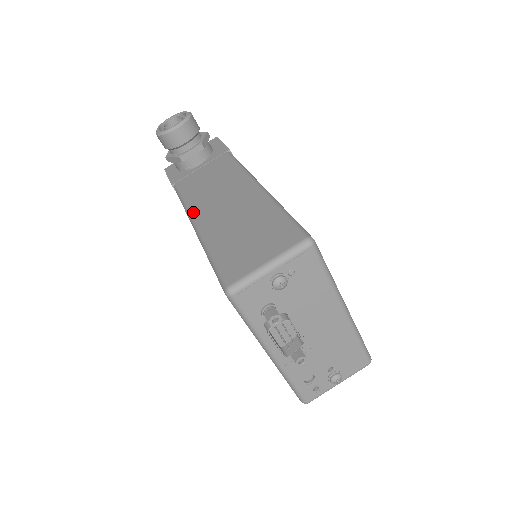
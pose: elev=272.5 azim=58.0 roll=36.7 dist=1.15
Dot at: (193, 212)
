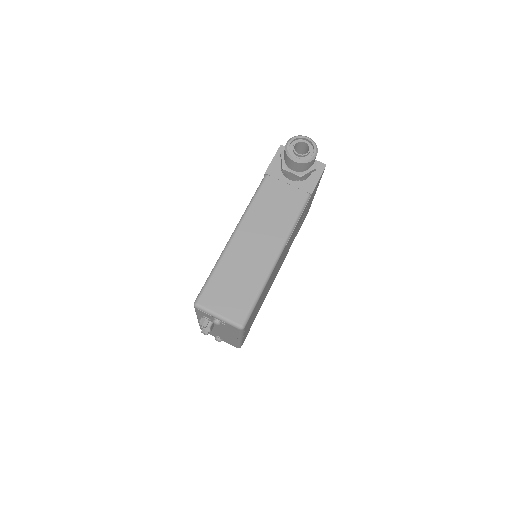
Dot at: (243, 223)
